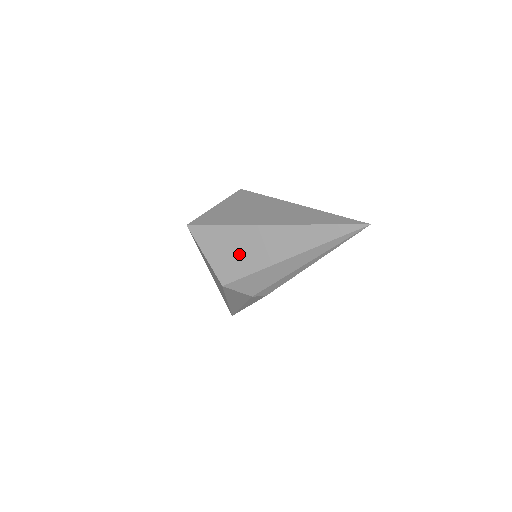
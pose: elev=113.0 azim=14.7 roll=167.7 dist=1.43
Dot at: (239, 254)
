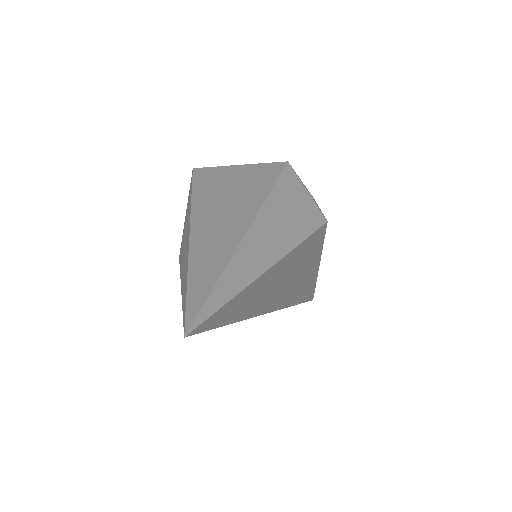
Dot at: (184, 238)
